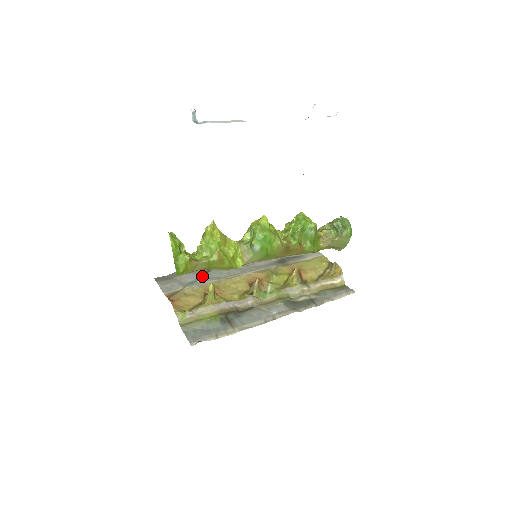
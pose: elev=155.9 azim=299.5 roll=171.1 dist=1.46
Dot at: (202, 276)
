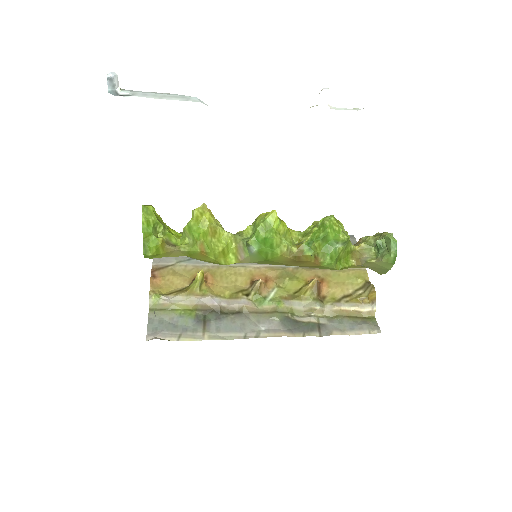
Dot at: occluded
